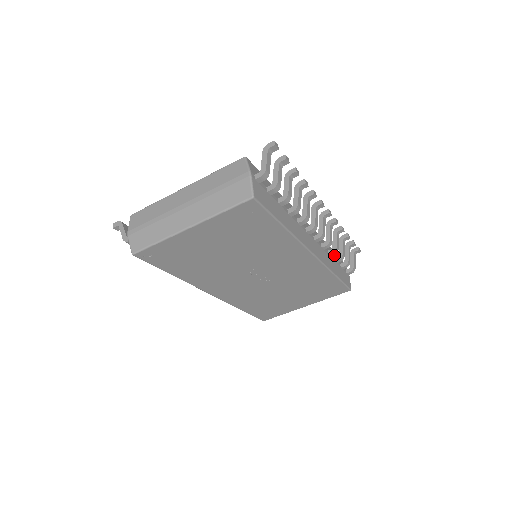
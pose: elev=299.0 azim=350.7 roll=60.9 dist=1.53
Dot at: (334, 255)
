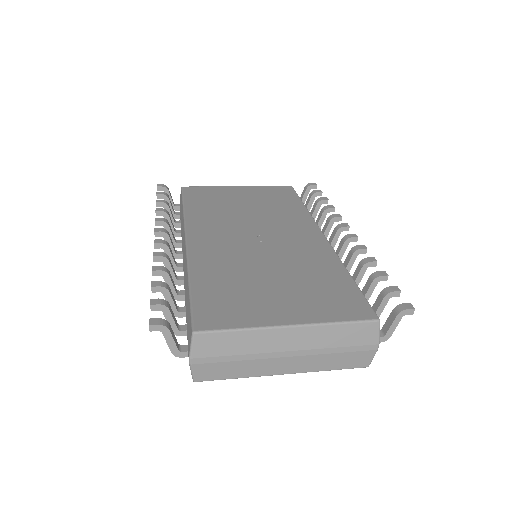
Dot at: occluded
